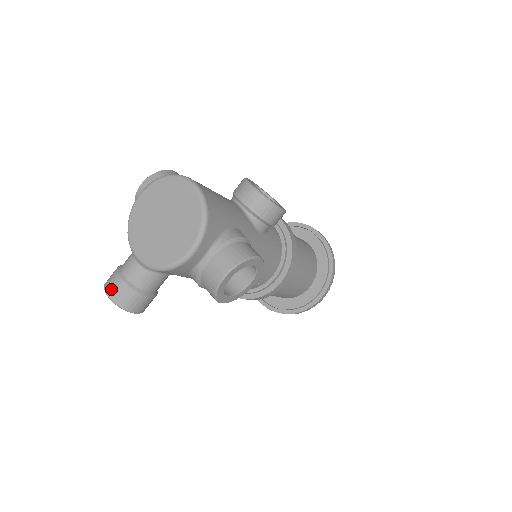
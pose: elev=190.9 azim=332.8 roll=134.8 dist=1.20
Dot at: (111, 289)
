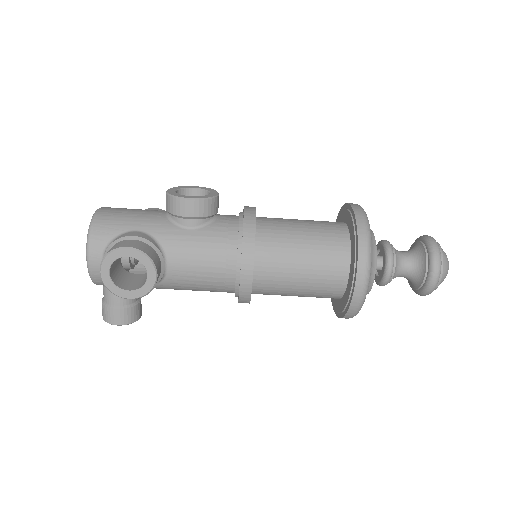
Dot at: occluded
